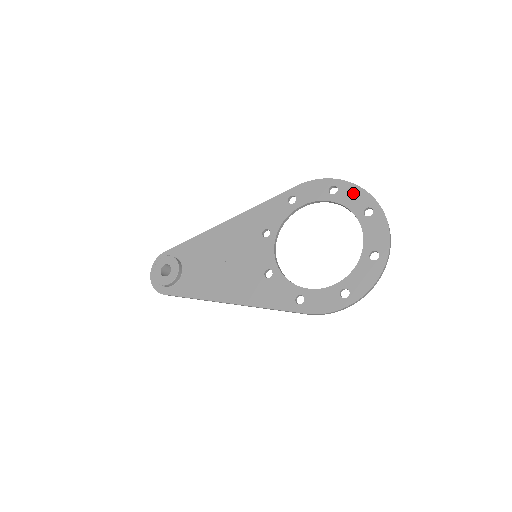
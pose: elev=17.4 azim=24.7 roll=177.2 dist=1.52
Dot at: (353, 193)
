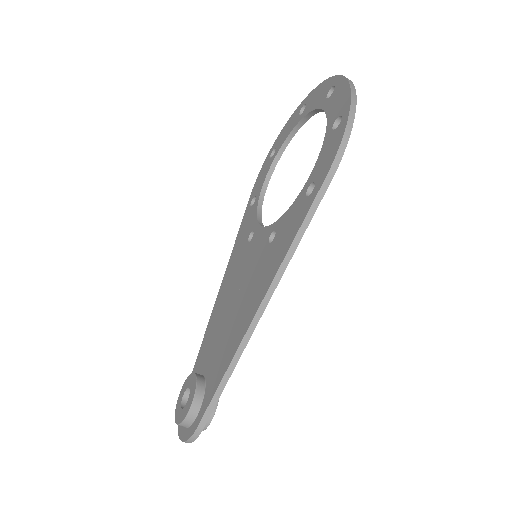
Dot at: (285, 130)
